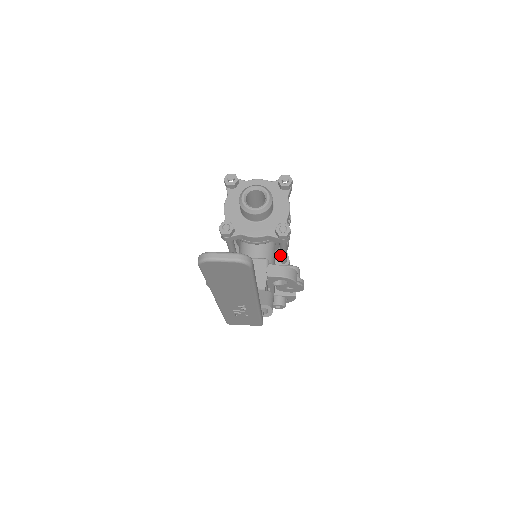
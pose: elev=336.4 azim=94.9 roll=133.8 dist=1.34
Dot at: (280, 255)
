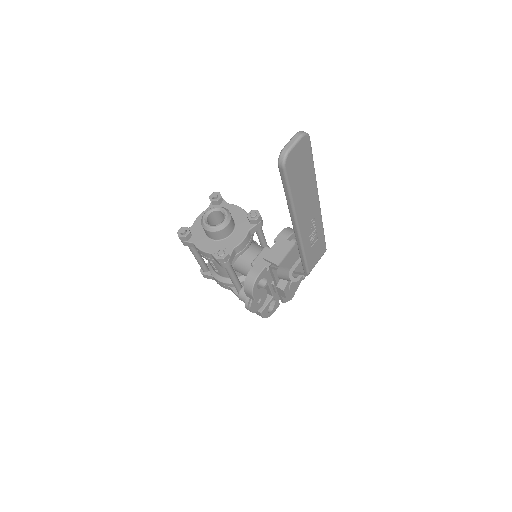
Dot at: occluded
